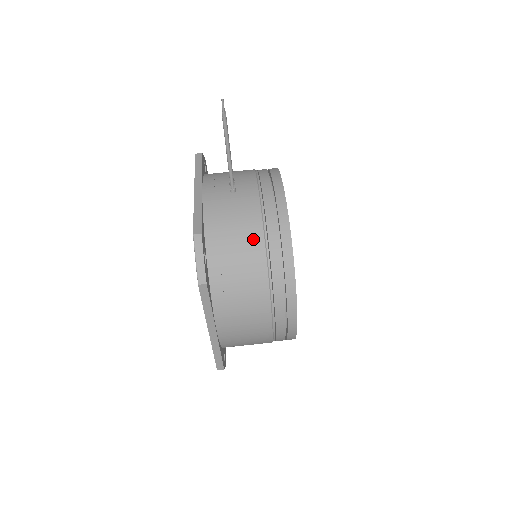
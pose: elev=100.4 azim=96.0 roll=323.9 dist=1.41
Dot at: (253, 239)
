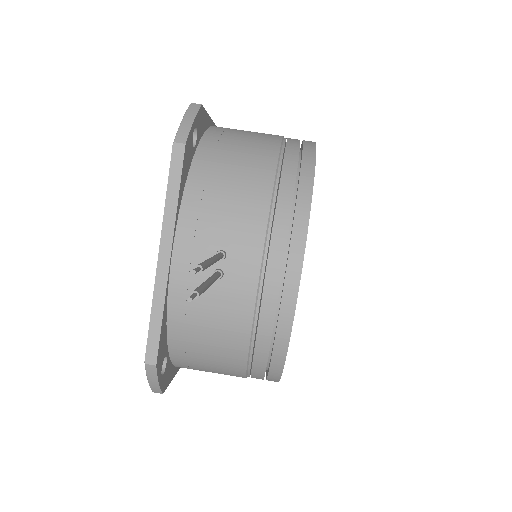
Dot at: (233, 351)
